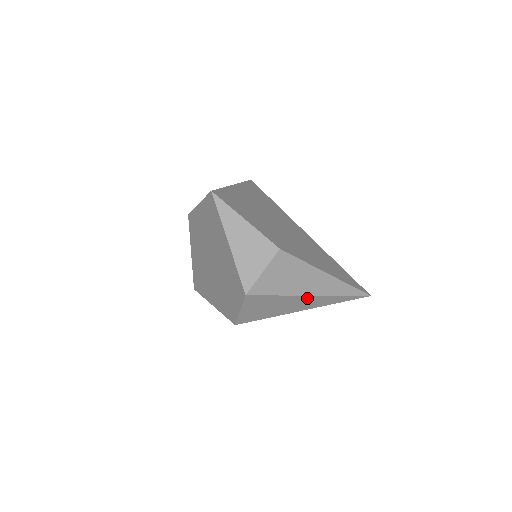
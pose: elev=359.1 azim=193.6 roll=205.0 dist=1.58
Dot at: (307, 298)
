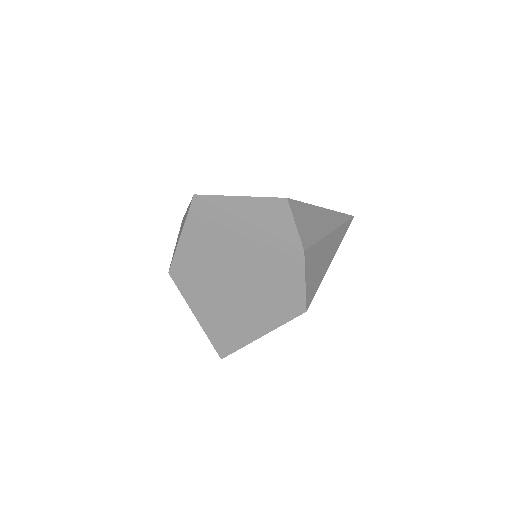
Dot at: (331, 238)
